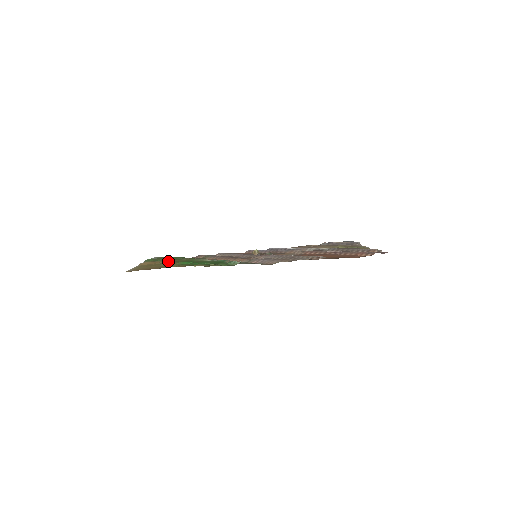
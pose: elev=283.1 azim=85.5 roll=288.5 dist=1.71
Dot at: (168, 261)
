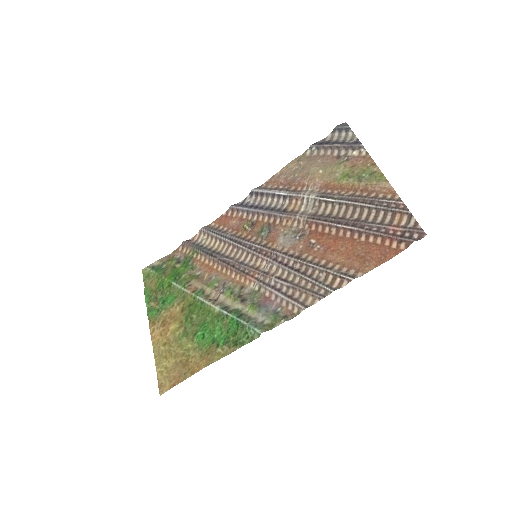
Dot at: (172, 311)
